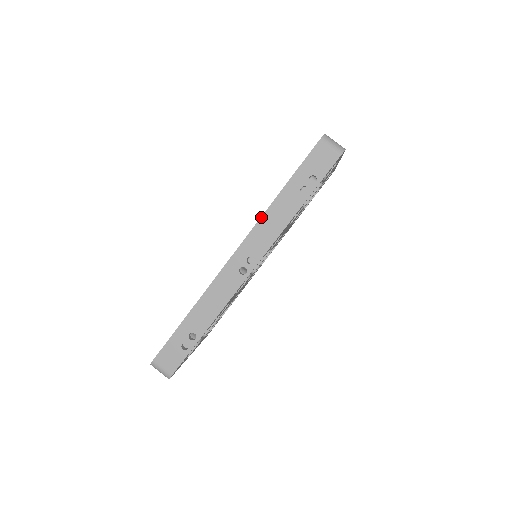
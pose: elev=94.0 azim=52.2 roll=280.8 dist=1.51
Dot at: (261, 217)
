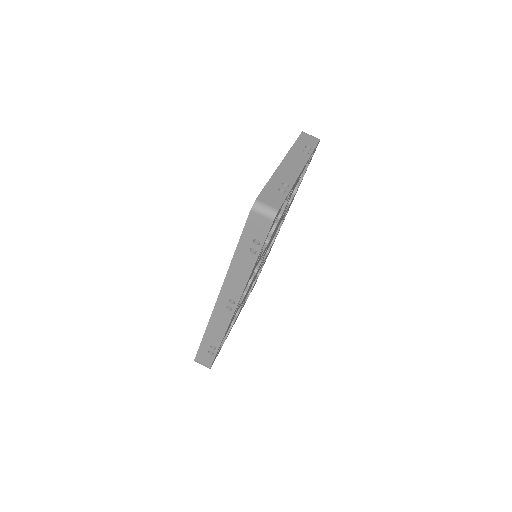
Dot at: (227, 272)
